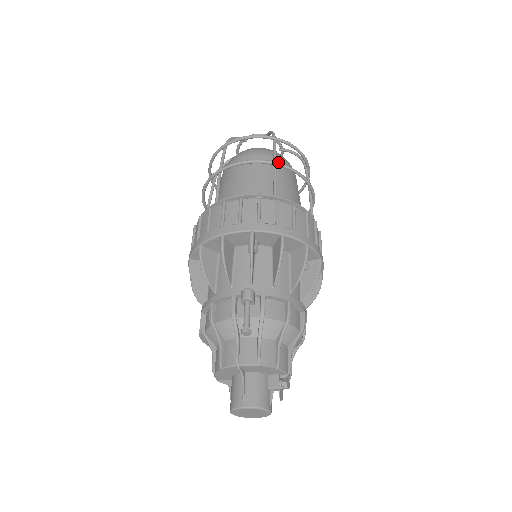
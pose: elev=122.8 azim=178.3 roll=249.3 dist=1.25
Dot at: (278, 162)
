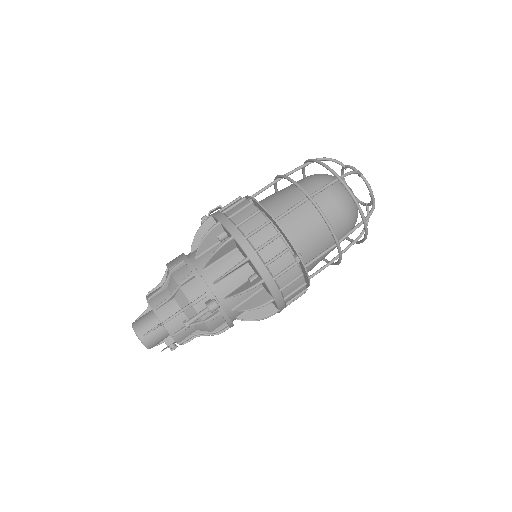
Dot at: (345, 231)
